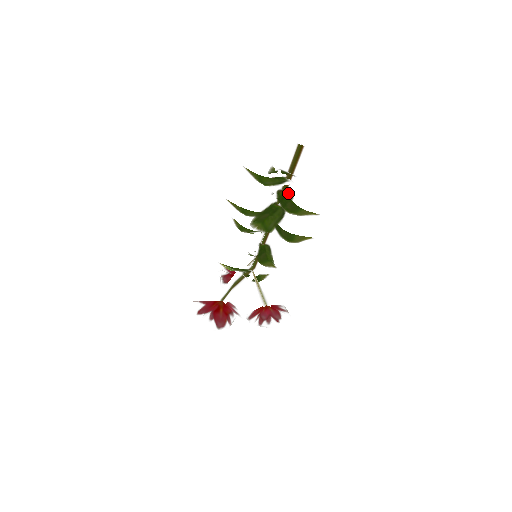
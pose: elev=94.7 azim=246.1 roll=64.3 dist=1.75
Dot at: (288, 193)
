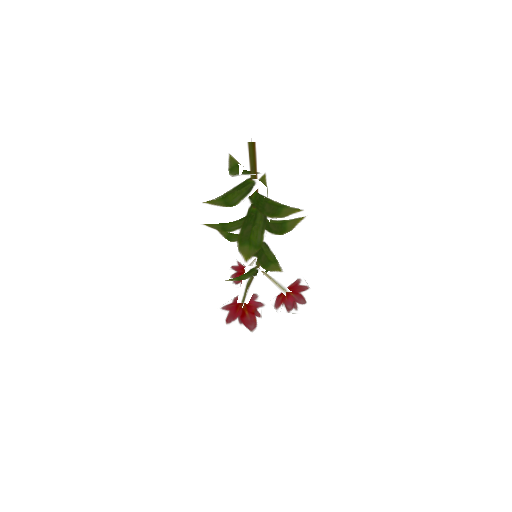
Dot at: (260, 192)
